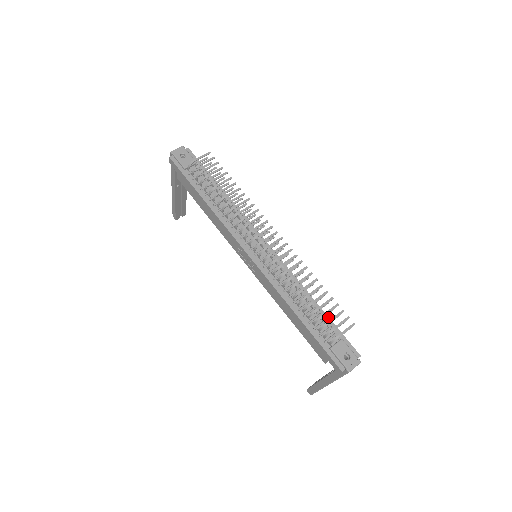
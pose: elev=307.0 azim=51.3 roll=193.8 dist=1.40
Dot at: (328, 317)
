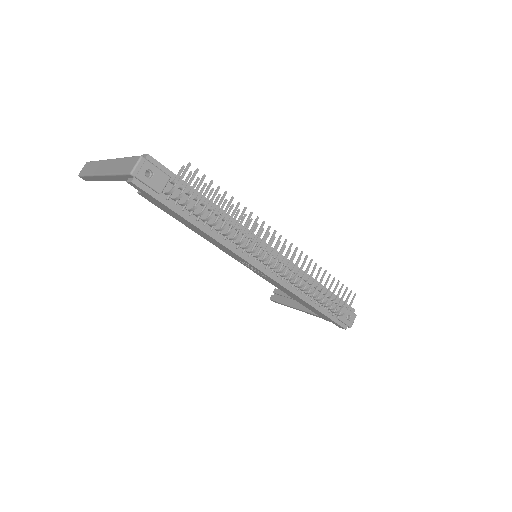
Dot at: (331, 292)
